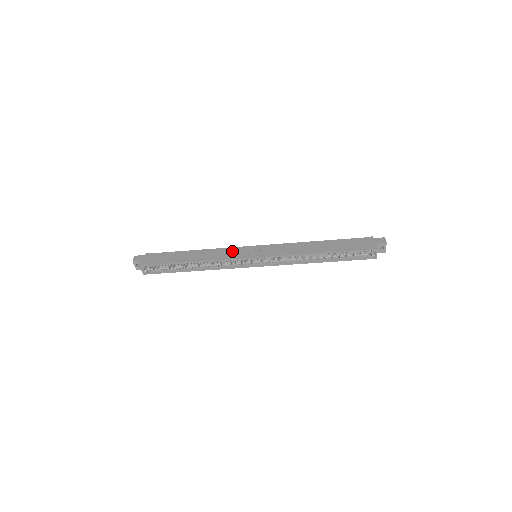
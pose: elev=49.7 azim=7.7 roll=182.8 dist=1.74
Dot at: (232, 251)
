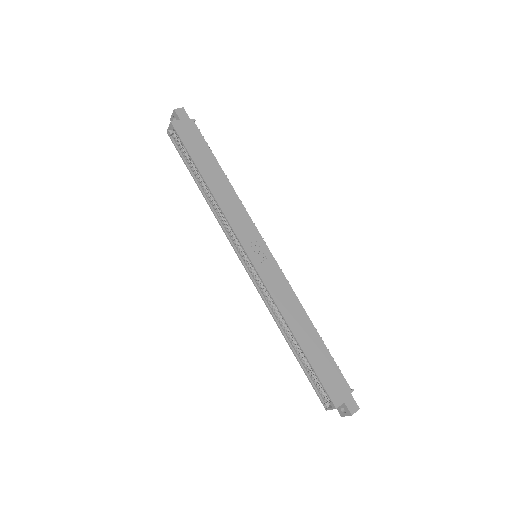
Dot at: (246, 224)
